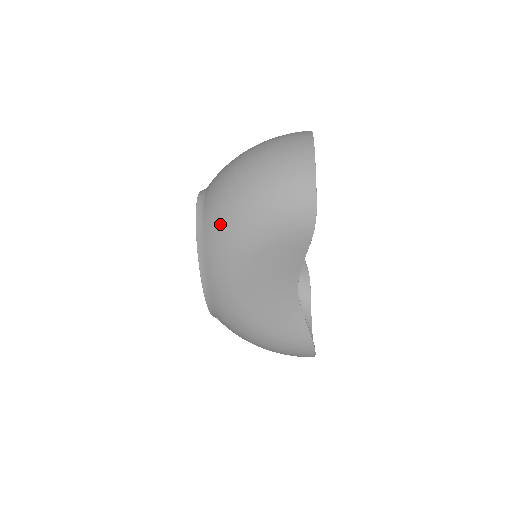
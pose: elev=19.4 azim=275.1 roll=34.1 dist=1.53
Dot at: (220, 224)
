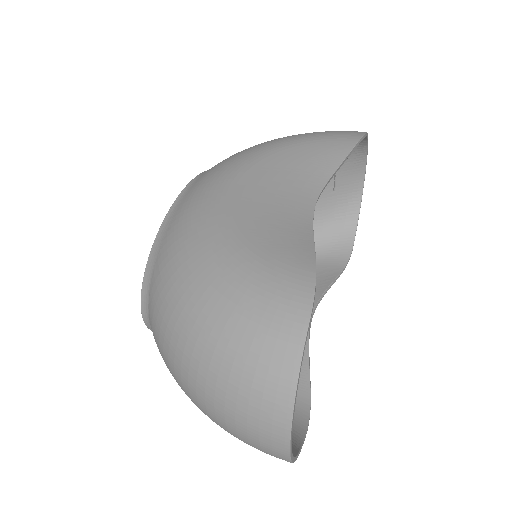
Dot at: occluded
